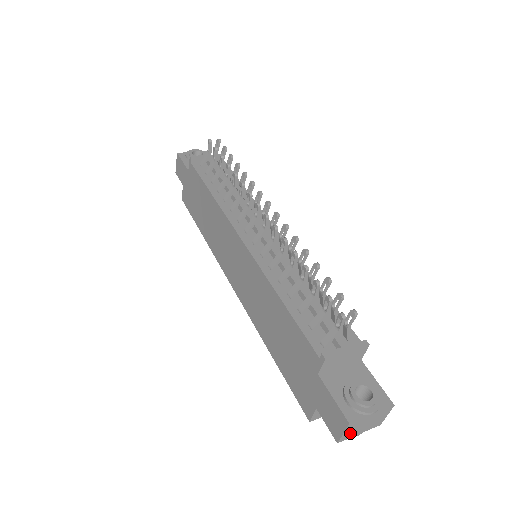
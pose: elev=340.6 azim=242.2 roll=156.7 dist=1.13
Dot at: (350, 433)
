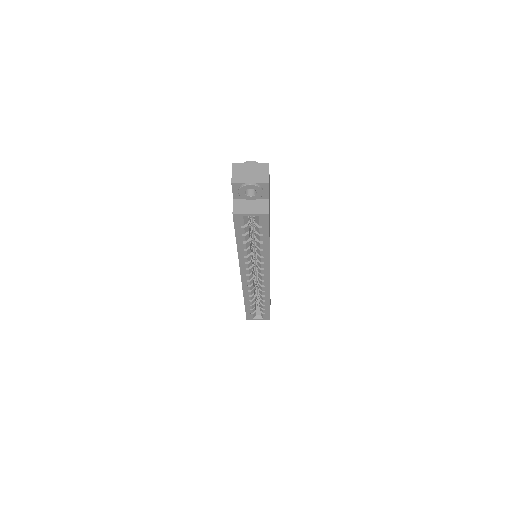
Dot at: (239, 177)
